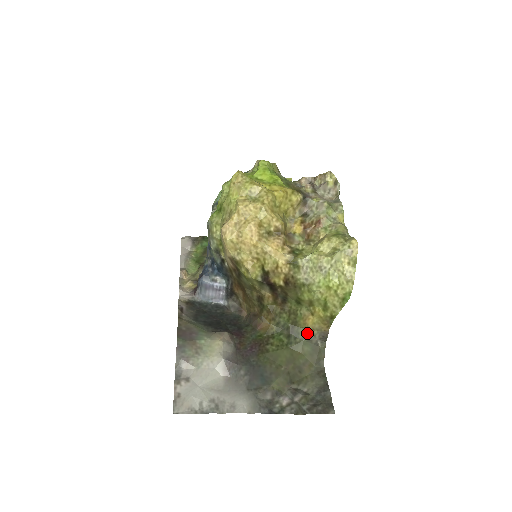
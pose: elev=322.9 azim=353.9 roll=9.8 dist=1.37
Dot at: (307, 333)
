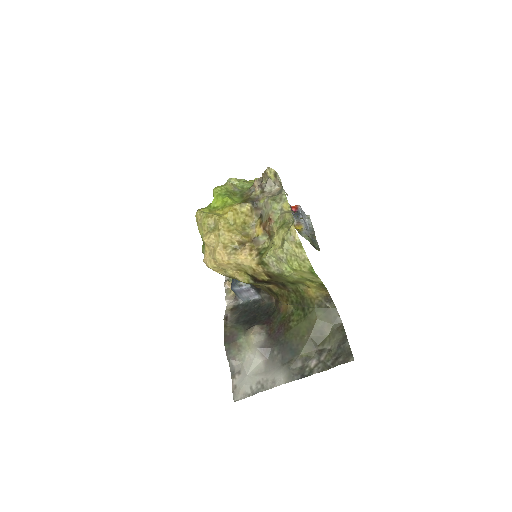
Dot at: (314, 302)
